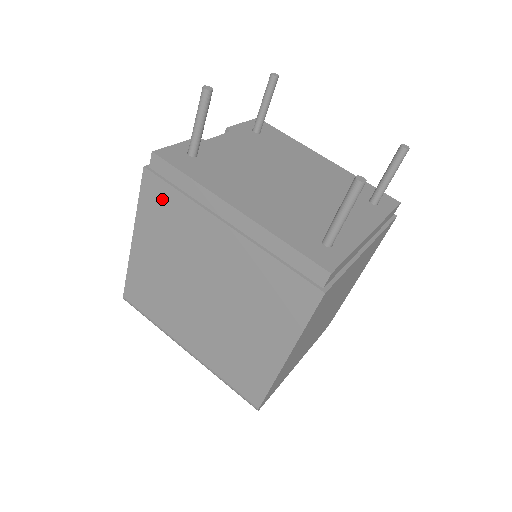
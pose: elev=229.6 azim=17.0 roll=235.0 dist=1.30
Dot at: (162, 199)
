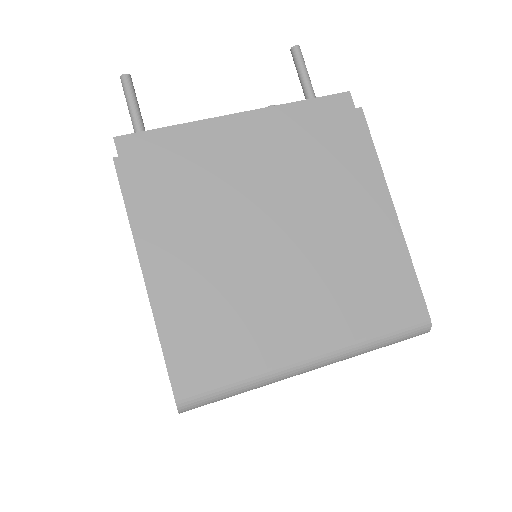
Dot at: (157, 174)
